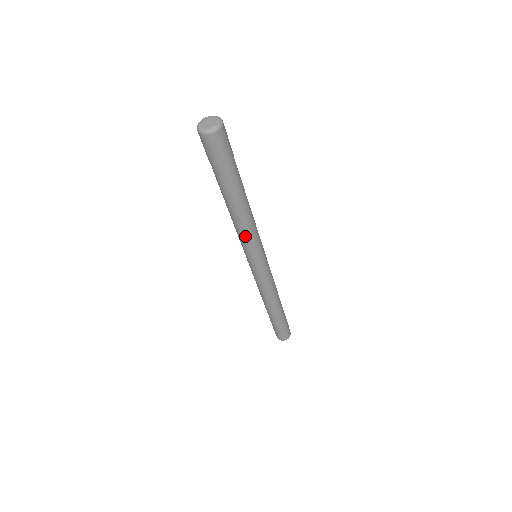
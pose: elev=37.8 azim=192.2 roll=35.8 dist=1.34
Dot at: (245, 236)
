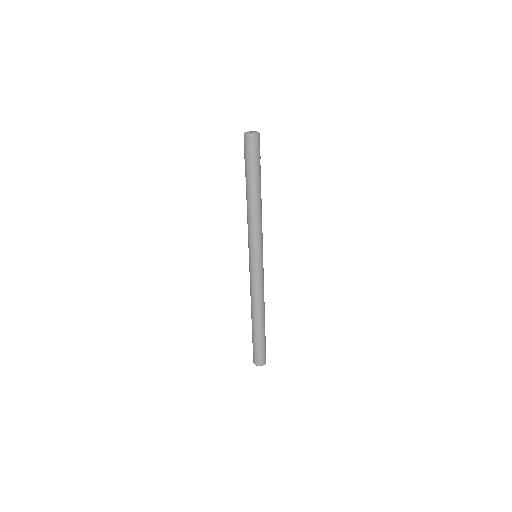
Dot at: (255, 228)
